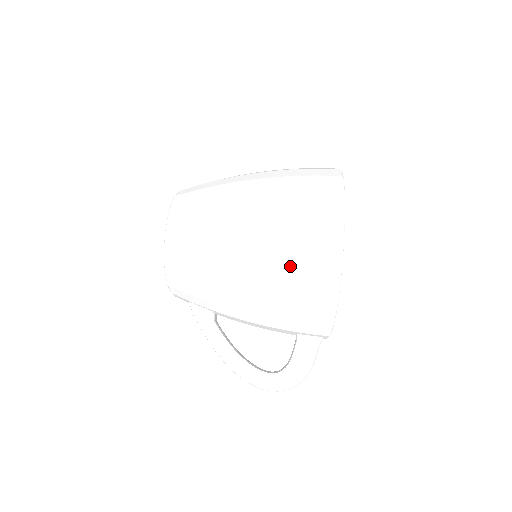
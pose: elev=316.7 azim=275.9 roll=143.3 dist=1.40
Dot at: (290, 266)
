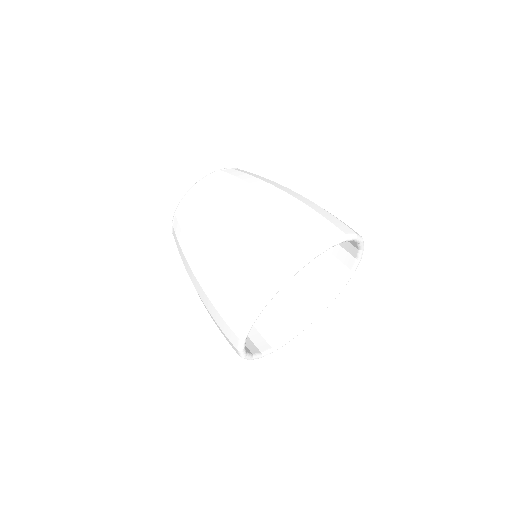
Dot at: occluded
